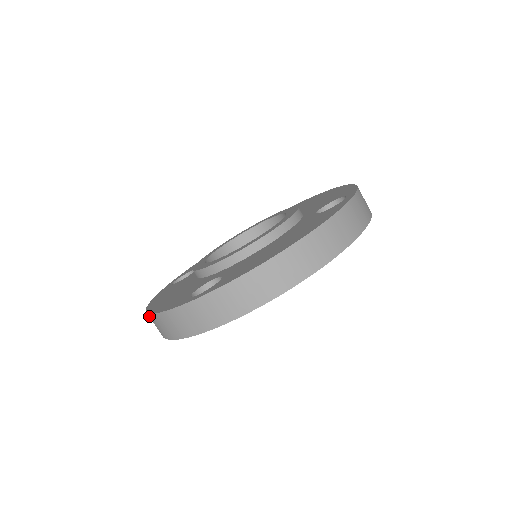
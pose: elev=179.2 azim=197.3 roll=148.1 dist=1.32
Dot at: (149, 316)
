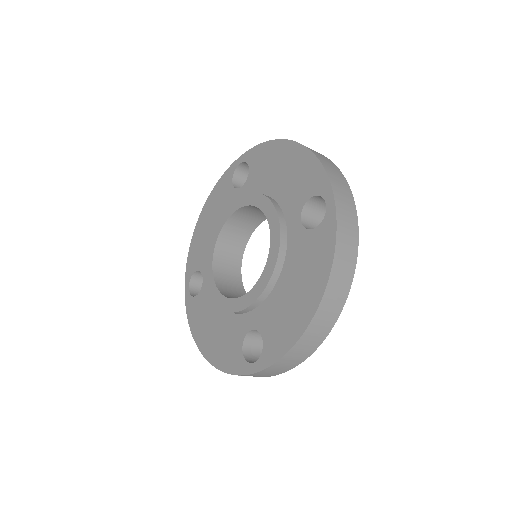
Dot at: (208, 359)
